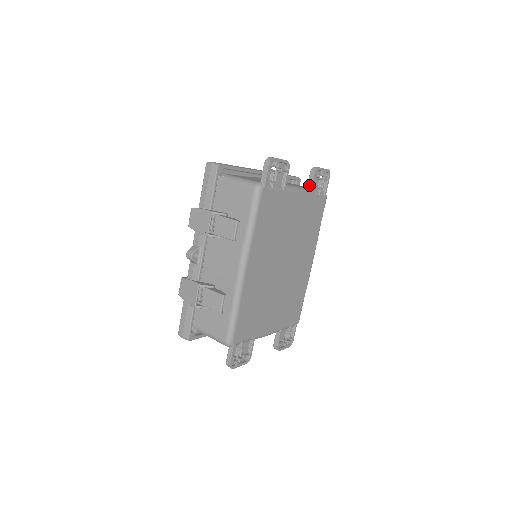
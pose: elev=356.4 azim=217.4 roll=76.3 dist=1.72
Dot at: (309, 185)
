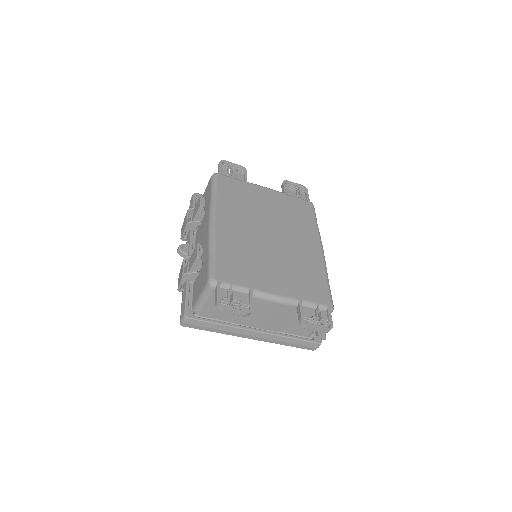
Dot at: (283, 191)
